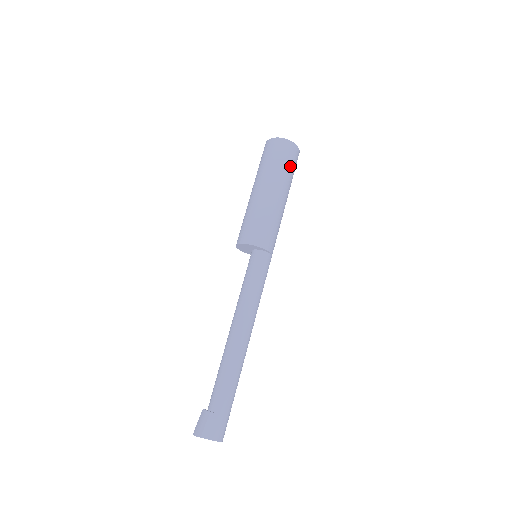
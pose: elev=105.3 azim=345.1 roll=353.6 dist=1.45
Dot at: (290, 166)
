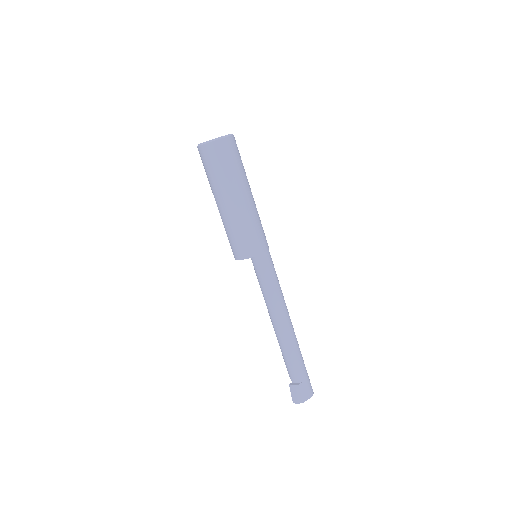
Dot at: (240, 161)
